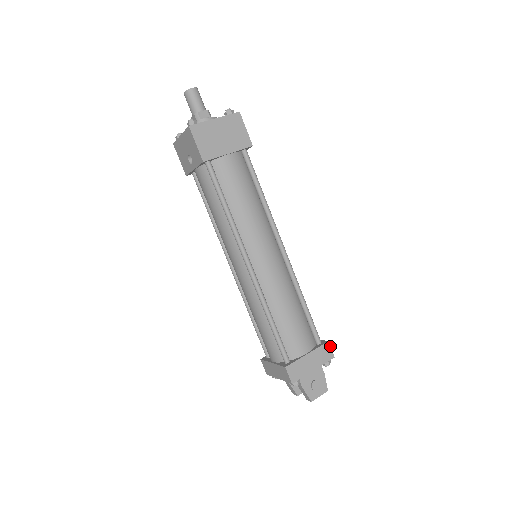
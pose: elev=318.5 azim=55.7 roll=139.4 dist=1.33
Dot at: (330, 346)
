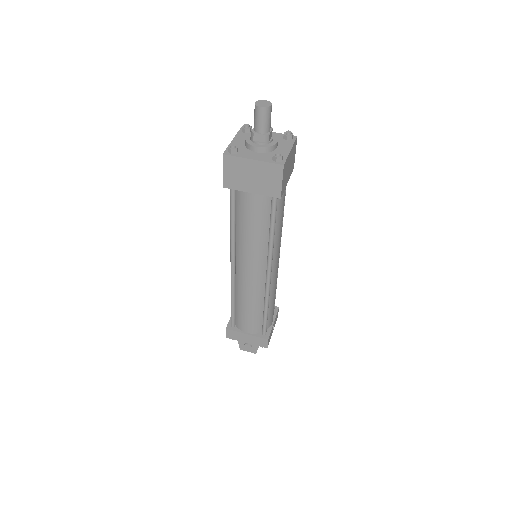
Dot at: (268, 342)
